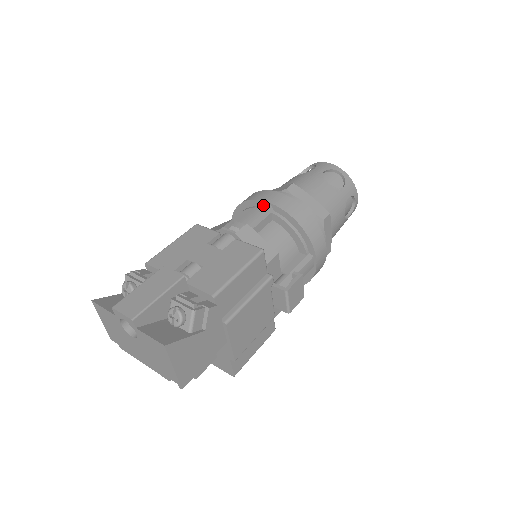
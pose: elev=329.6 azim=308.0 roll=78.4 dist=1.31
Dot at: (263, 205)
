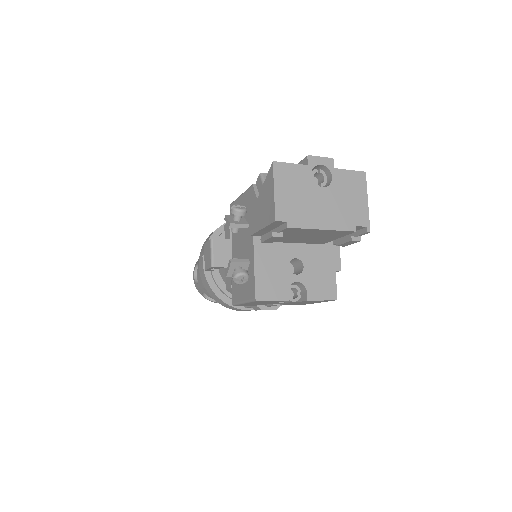
Dot at: occluded
